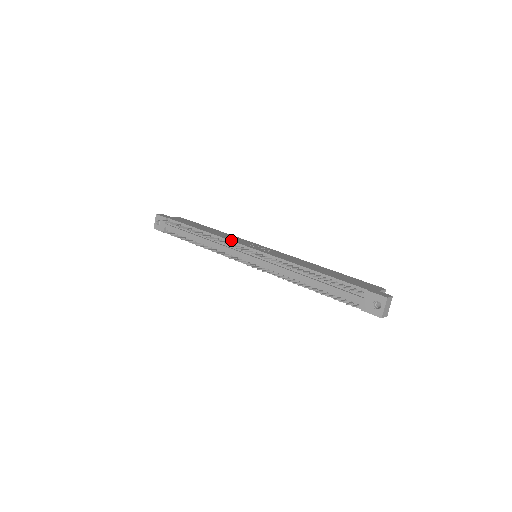
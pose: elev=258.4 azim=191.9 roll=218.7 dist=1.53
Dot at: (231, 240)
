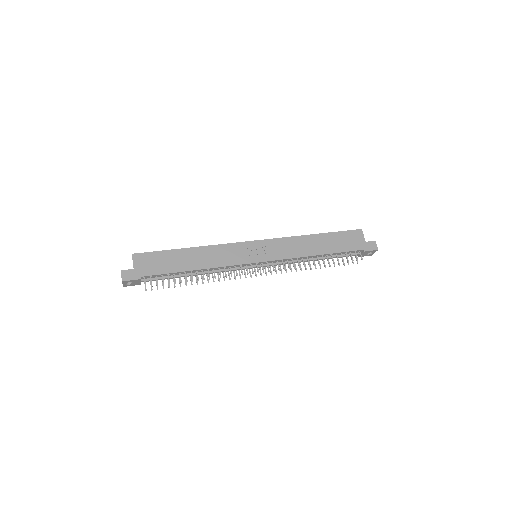
Dot at: (235, 265)
